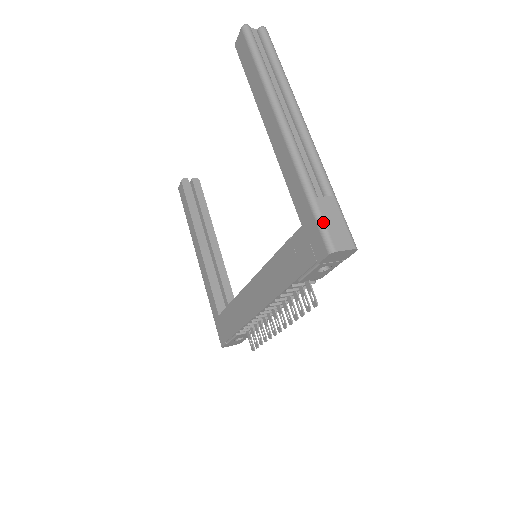
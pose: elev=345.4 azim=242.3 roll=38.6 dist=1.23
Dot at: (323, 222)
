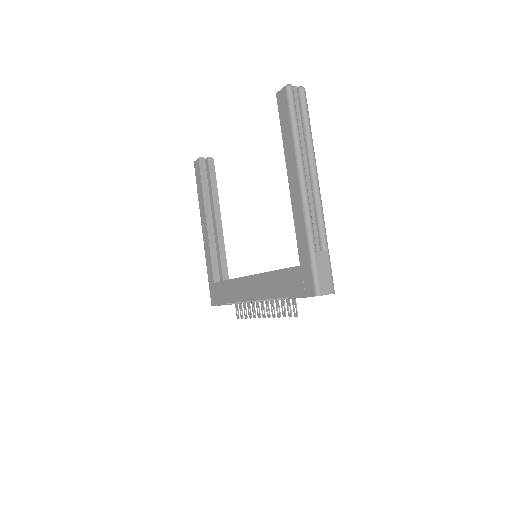
Dot at: (316, 272)
